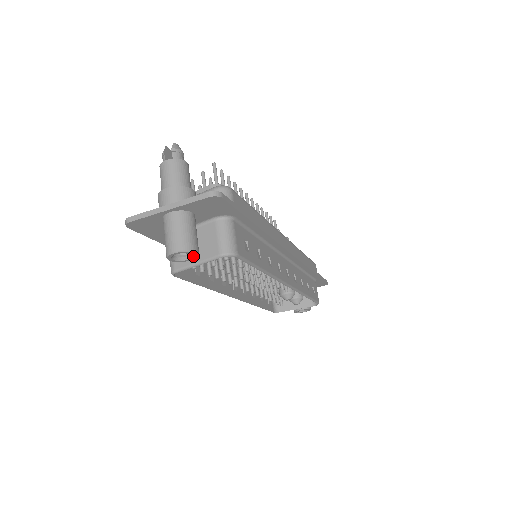
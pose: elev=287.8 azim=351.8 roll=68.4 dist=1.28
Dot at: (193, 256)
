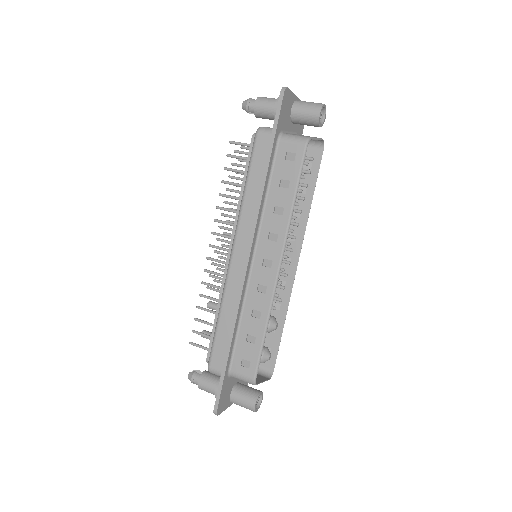
Dot at: (322, 122)
